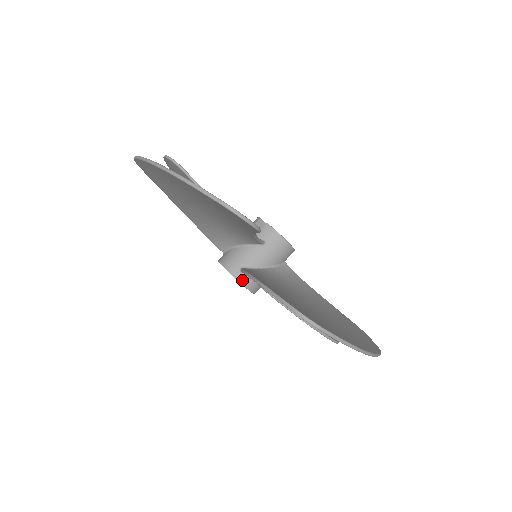
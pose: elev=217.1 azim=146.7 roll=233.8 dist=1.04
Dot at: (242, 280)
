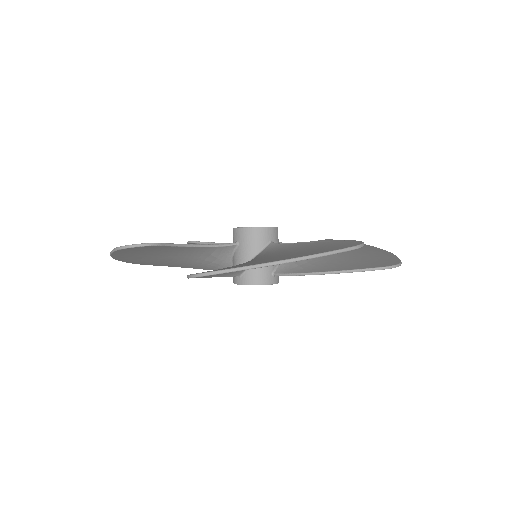
Dot at: (244, 282)
